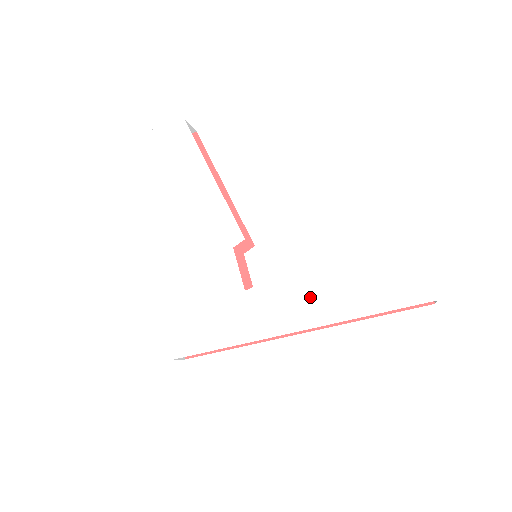
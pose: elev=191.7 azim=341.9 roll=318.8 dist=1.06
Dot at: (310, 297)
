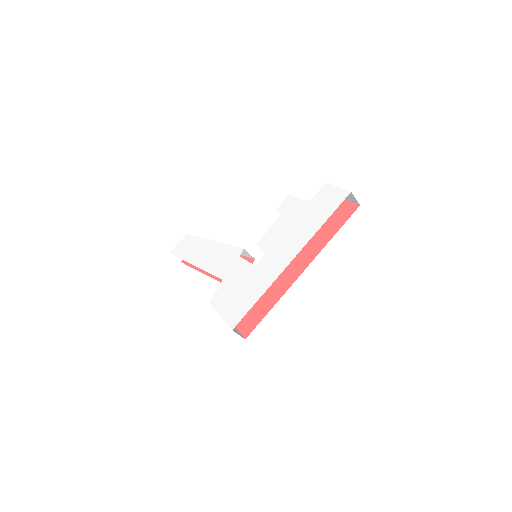
Dot at: (291, 241)
